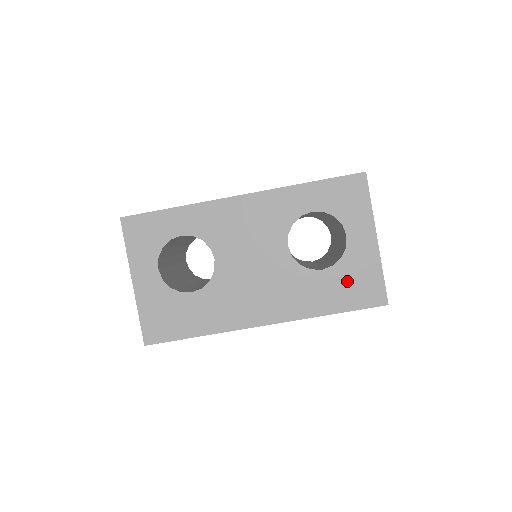
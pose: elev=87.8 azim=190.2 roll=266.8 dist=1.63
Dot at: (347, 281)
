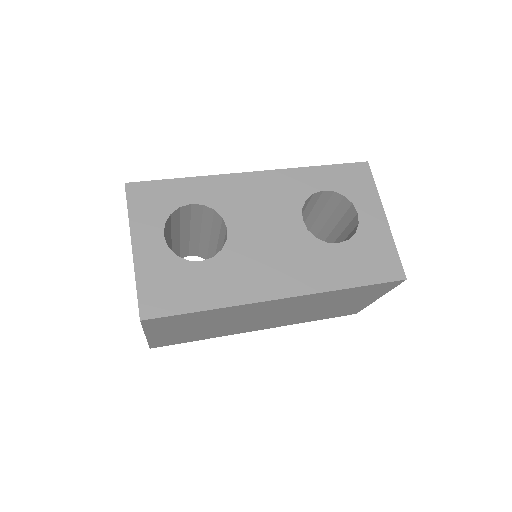
Dot at: (364, 255)
